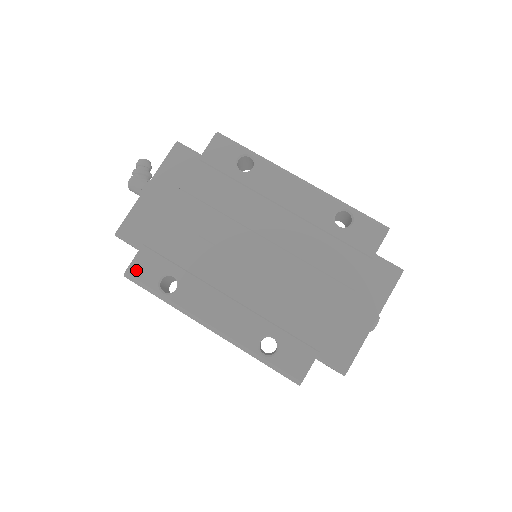
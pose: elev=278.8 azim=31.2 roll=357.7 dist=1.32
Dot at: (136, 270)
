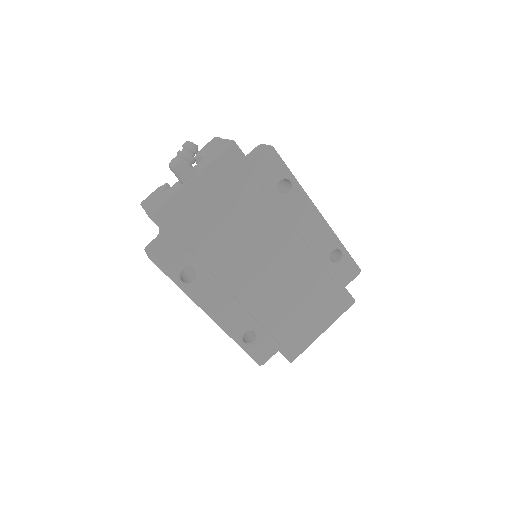
Dot at: (163, 257)
